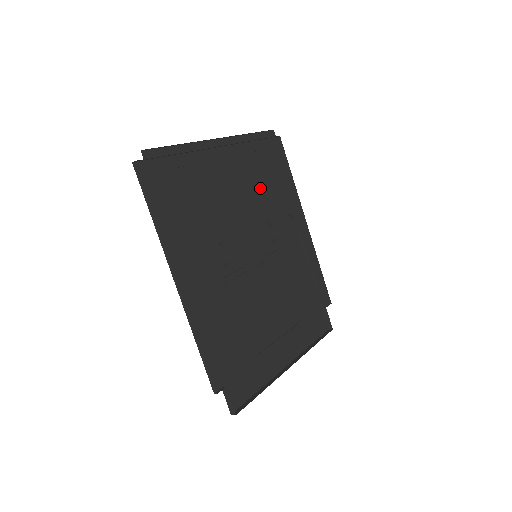
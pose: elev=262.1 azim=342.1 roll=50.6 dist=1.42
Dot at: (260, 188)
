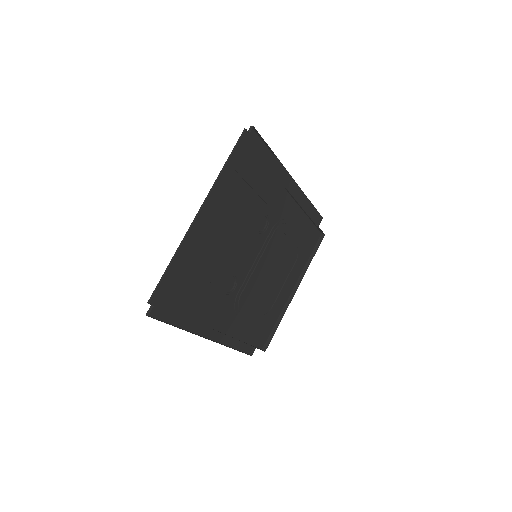
Dot at: (246, 201)
